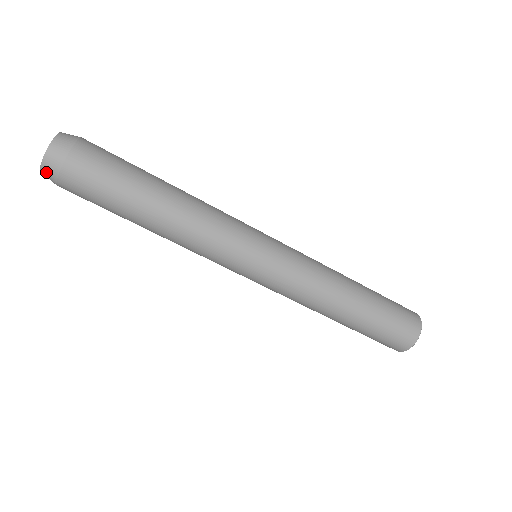
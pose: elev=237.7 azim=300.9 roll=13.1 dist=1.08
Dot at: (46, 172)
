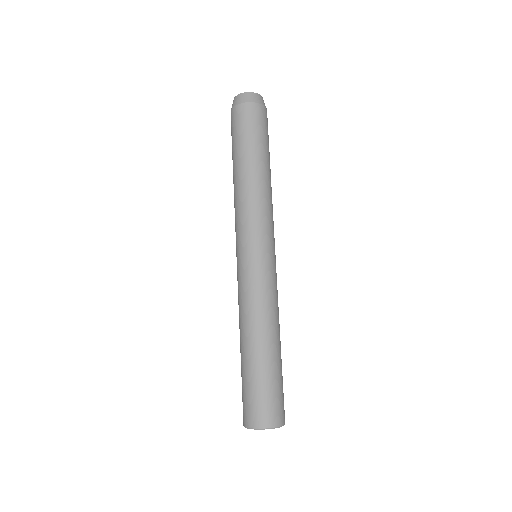
Dot at: (237, 99)
